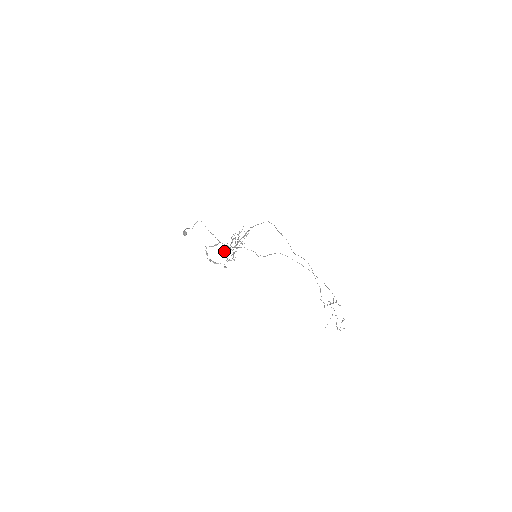
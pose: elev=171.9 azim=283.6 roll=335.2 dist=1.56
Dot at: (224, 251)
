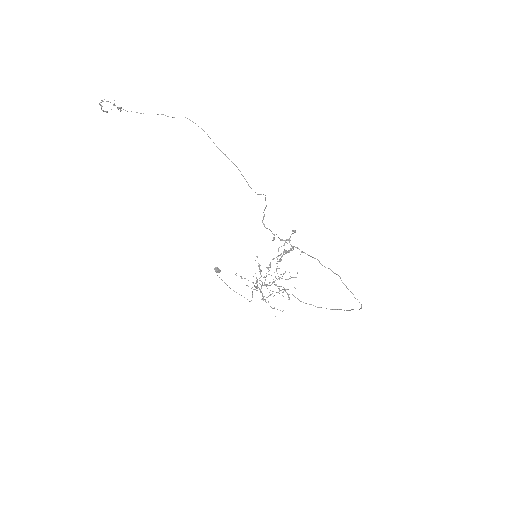
Dot at: occluded
